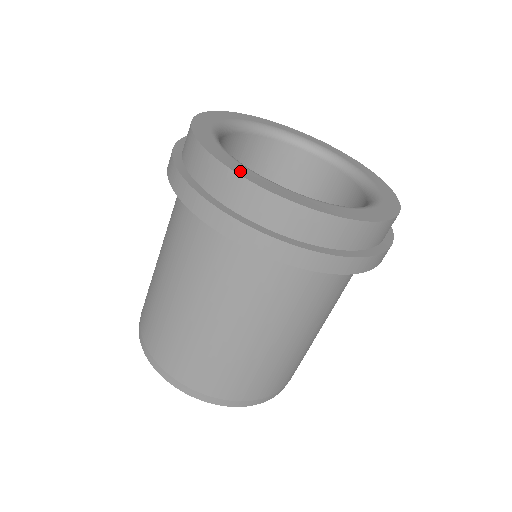
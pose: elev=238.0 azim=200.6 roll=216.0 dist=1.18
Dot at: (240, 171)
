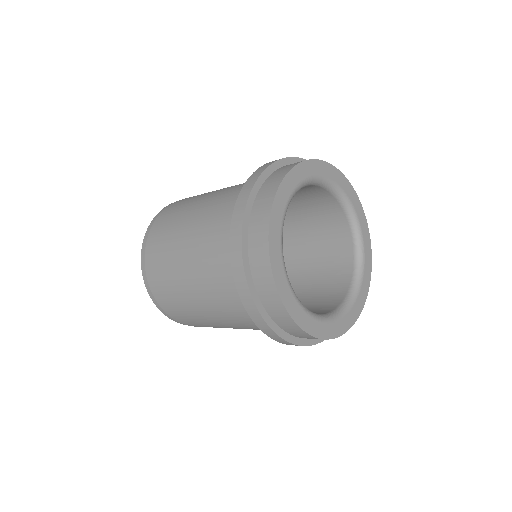
Dot at: (340, 331)
